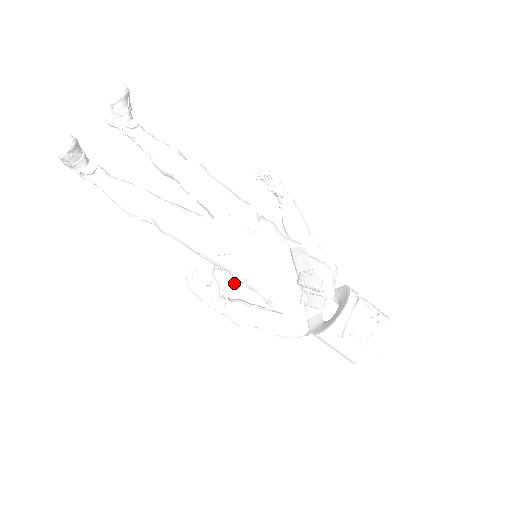
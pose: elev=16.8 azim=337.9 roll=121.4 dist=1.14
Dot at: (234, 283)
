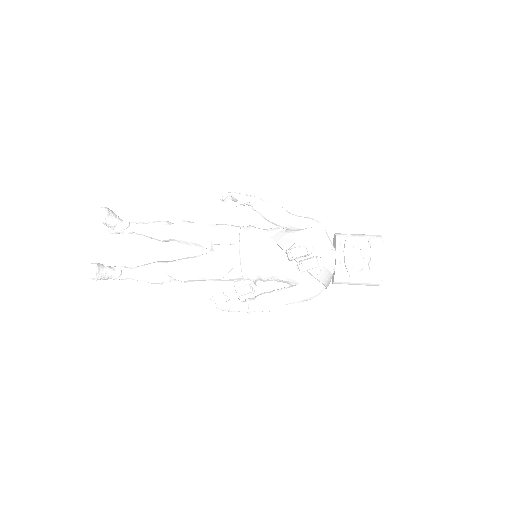
Dot at: (253, 284)
